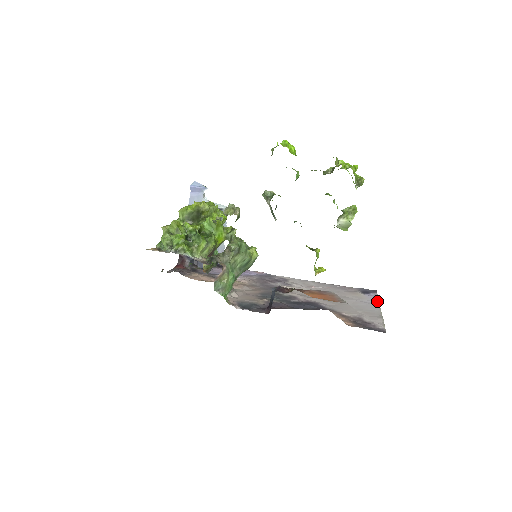
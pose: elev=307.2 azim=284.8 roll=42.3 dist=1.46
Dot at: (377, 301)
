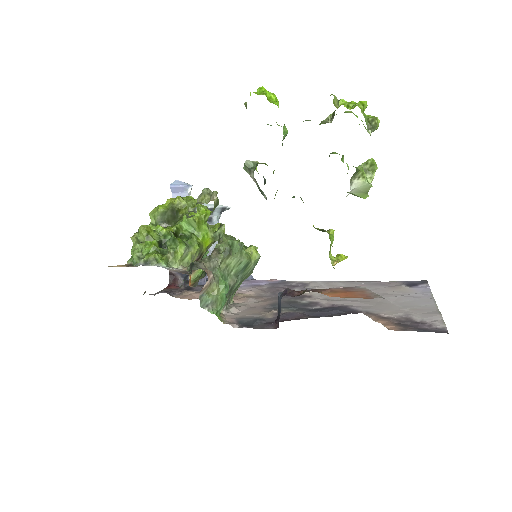
Dot at: (429, 293)
